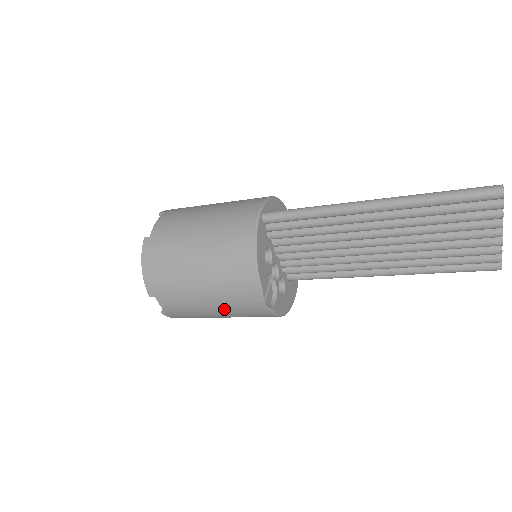
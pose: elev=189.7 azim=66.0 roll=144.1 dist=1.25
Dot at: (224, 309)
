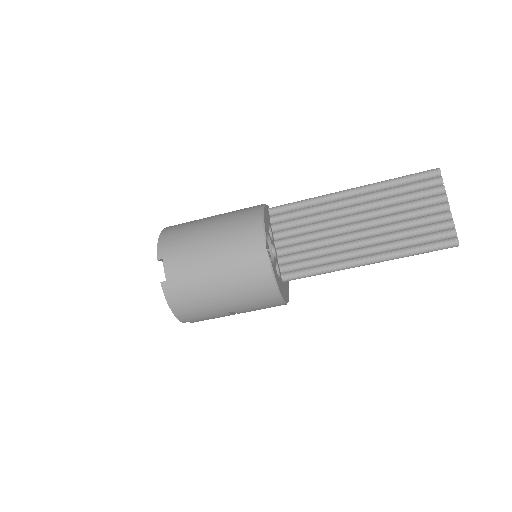
Dot at: (226, 264)
